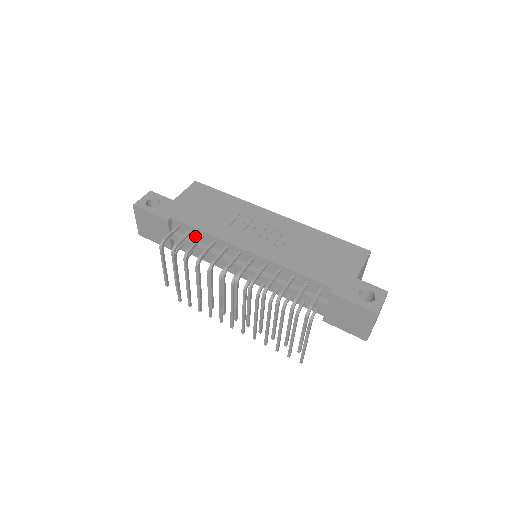
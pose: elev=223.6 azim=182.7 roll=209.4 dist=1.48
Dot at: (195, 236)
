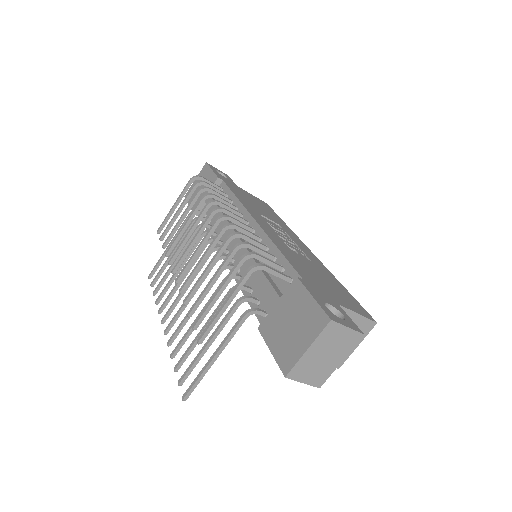
Dot at: occluded
